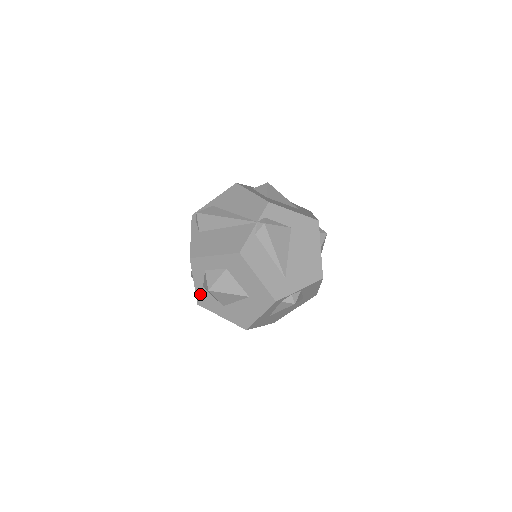
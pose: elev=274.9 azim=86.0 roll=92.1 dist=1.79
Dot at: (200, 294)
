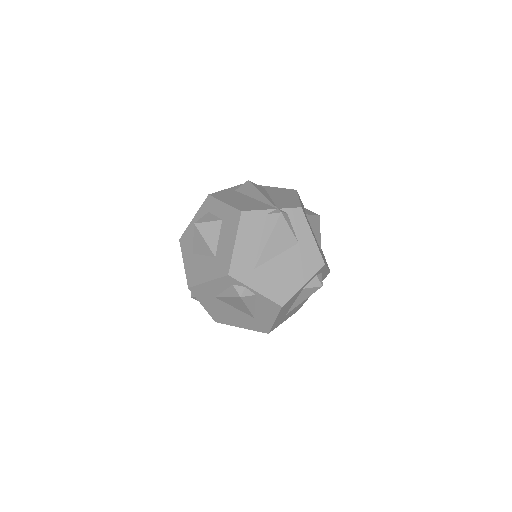
Dot at: (188, 231)
